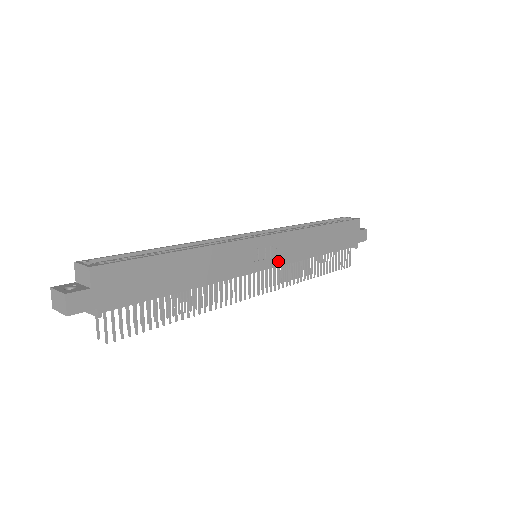
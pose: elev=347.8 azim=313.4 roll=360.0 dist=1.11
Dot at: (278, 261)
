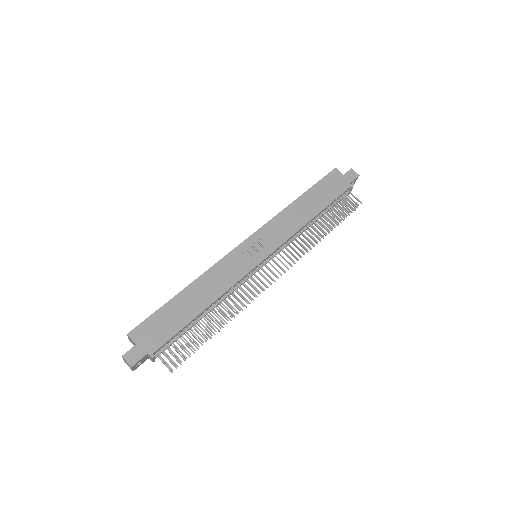
Dot at: (273, 246)
